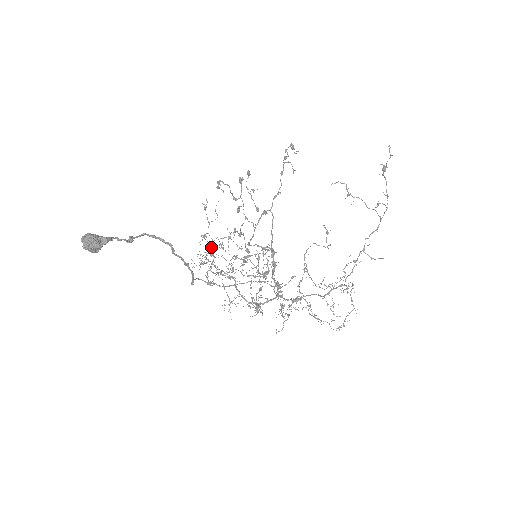
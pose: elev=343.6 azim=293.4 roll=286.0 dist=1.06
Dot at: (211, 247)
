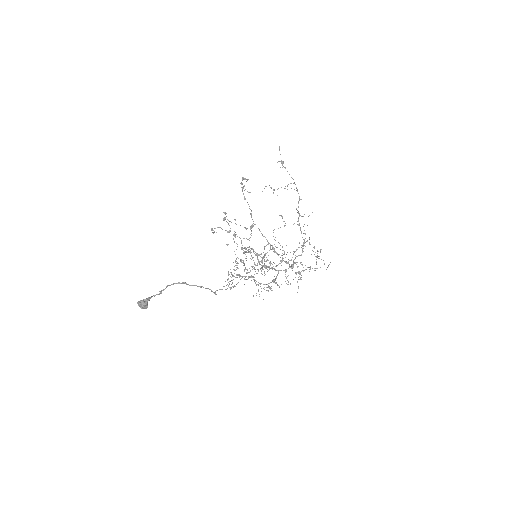
Dot at: (243, 265)
